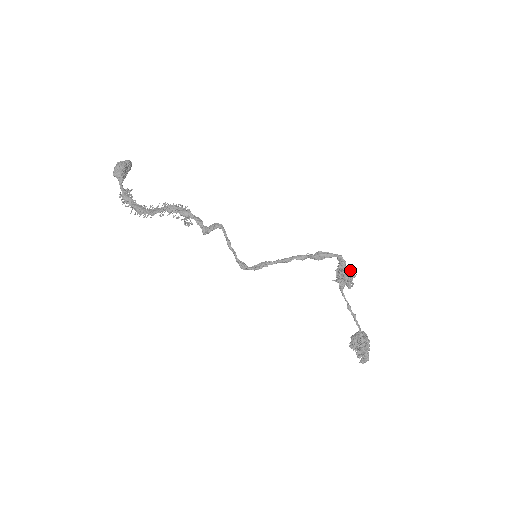
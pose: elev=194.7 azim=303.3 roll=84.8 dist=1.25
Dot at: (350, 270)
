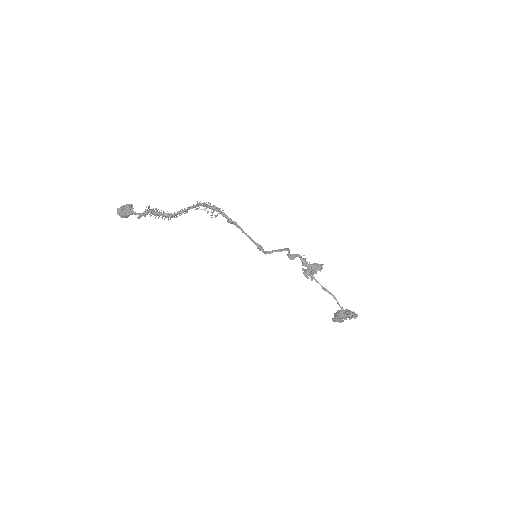
Dot at: (313, 264)
